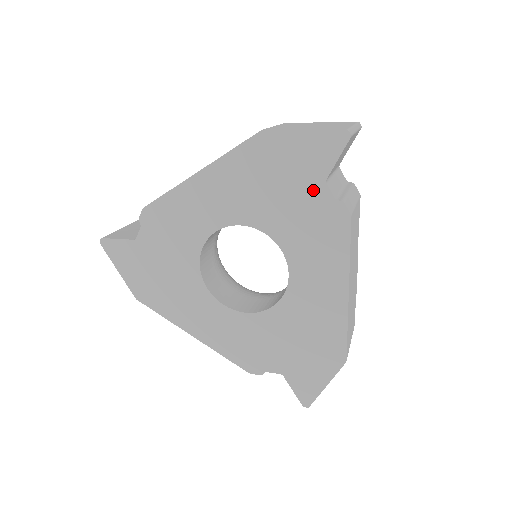
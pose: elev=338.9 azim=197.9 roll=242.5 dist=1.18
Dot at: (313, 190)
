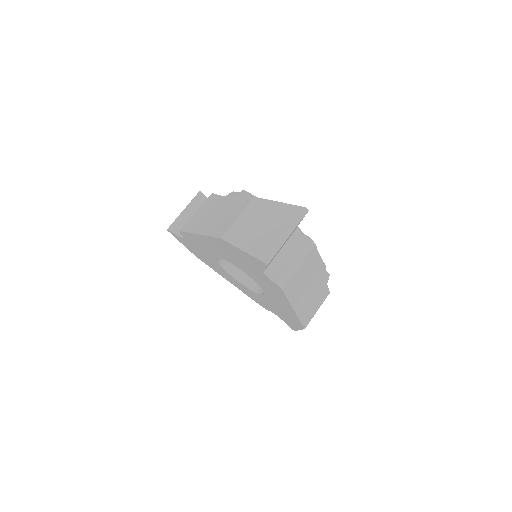
Dot at: (258, 272)
